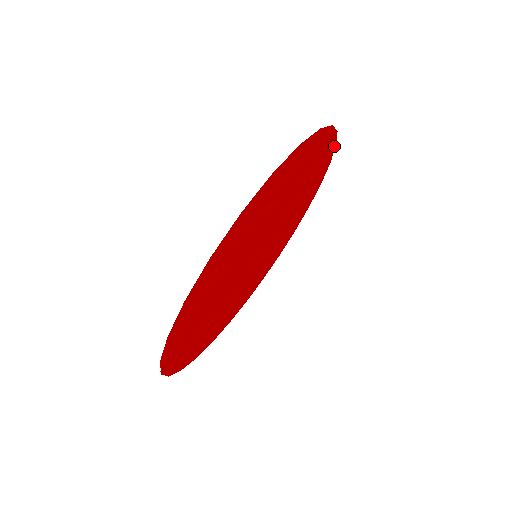
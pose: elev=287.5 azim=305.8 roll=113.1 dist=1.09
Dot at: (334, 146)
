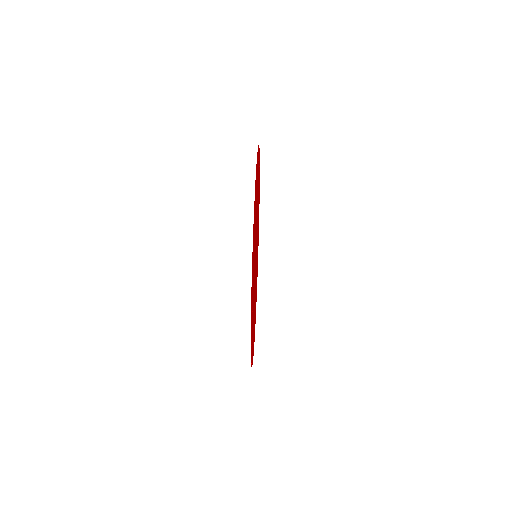
Dot at: occluded
